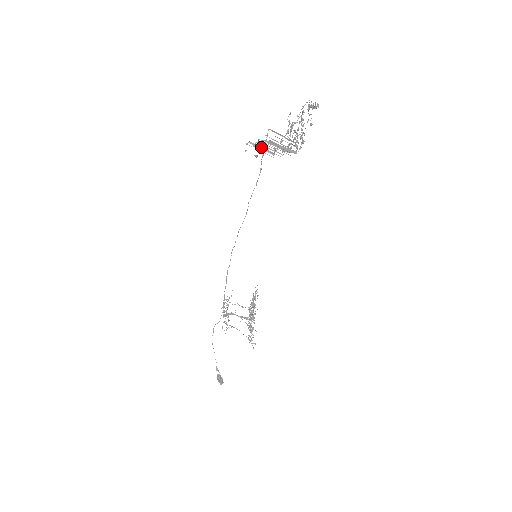
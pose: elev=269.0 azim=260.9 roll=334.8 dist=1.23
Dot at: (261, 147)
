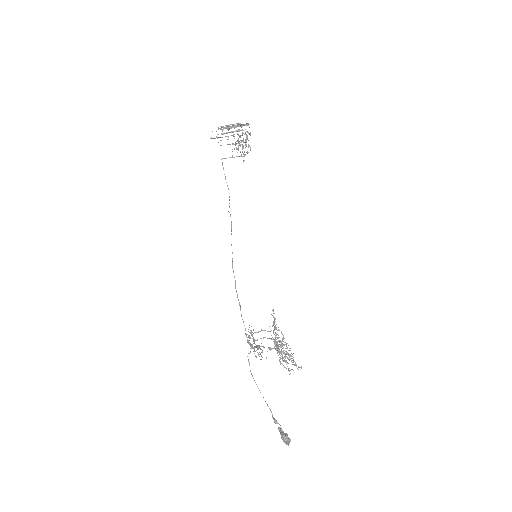
Dot at: (223, 127)
